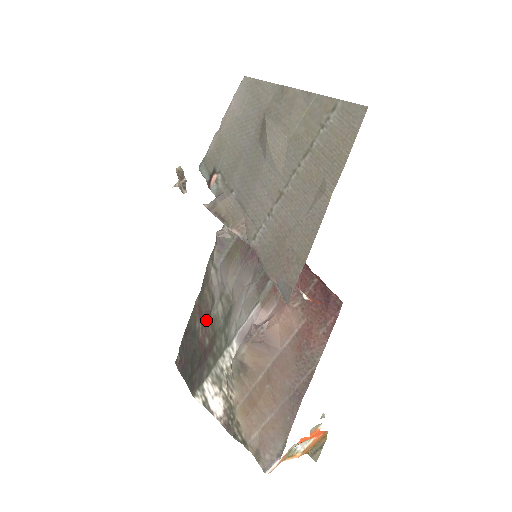
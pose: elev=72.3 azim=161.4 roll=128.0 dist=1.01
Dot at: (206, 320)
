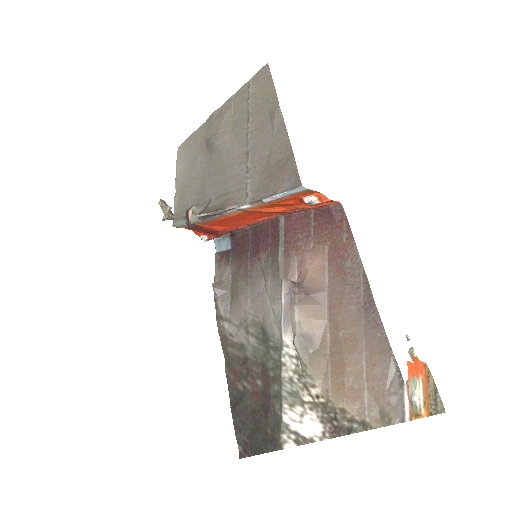
Dot at: (246, 368)
